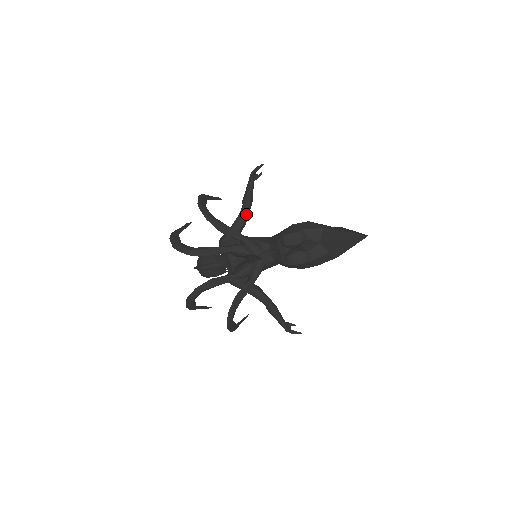
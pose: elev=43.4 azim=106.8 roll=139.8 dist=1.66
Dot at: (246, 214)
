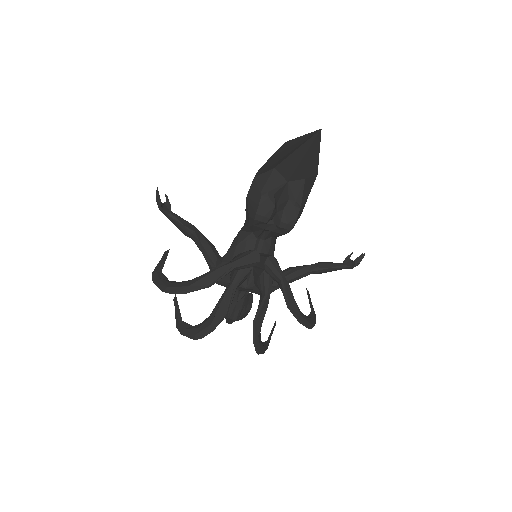
Dot at: (203, 241)
